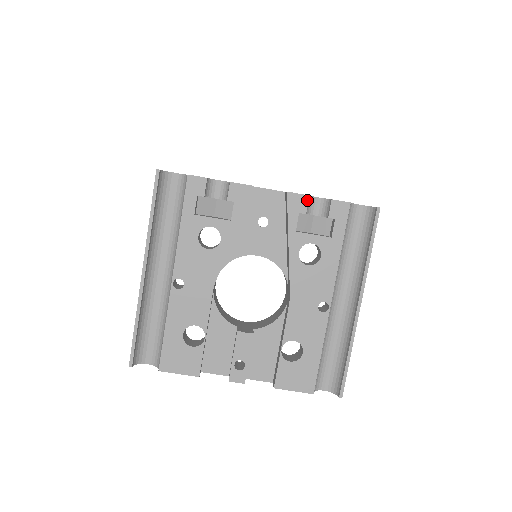
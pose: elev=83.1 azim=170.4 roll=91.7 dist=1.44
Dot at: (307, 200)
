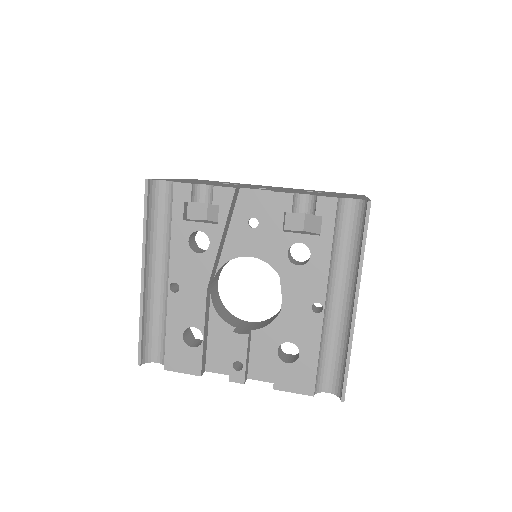
Dot at: (291, 198)
